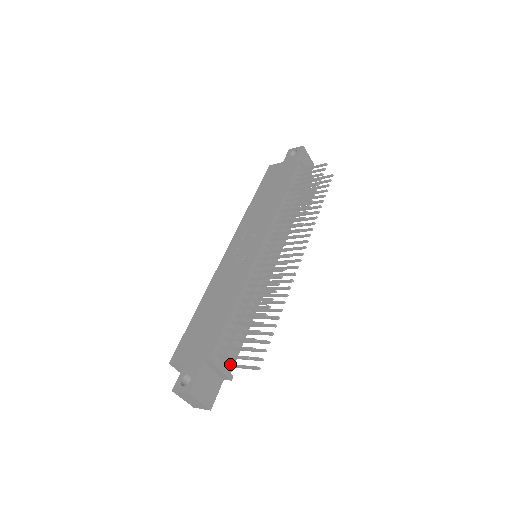
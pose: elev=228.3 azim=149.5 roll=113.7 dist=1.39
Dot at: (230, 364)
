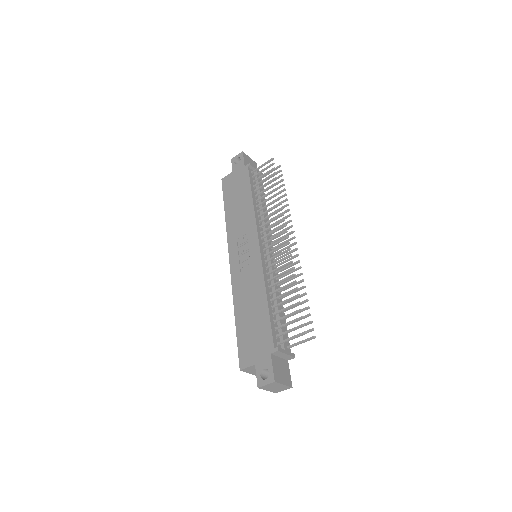
Dot at: (288, 346)
